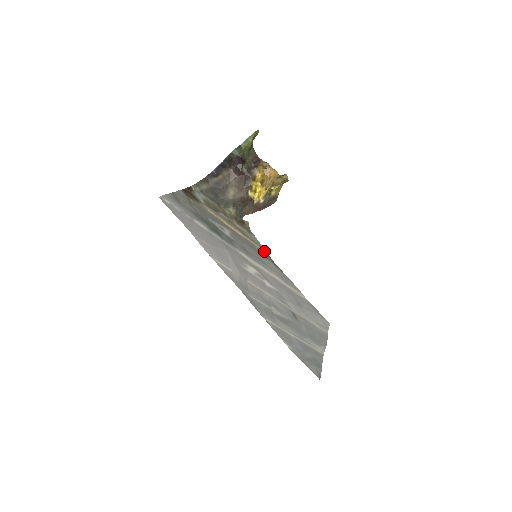
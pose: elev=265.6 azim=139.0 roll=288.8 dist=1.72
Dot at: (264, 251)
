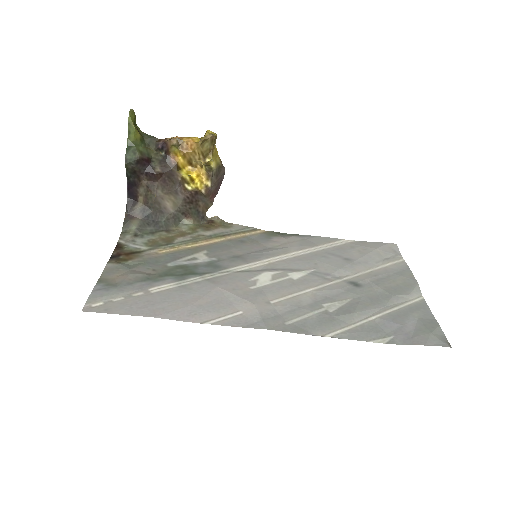
Dot at: (260, 231)
